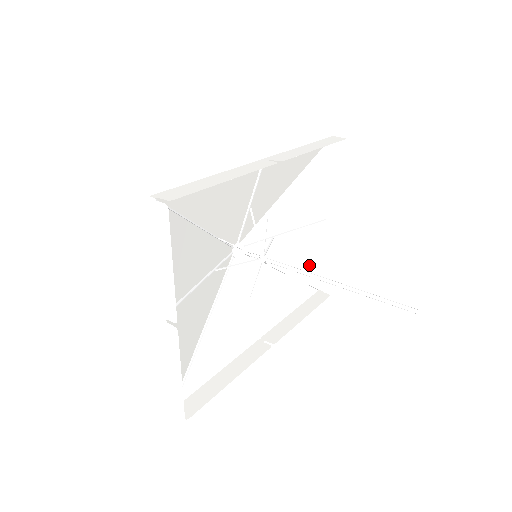
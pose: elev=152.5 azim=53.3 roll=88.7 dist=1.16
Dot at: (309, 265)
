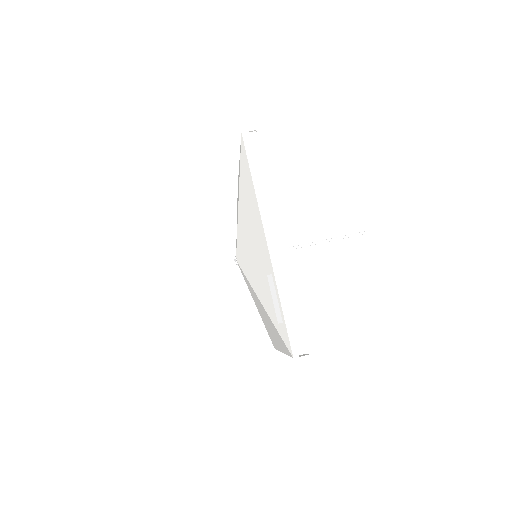
Dot at: occluded
